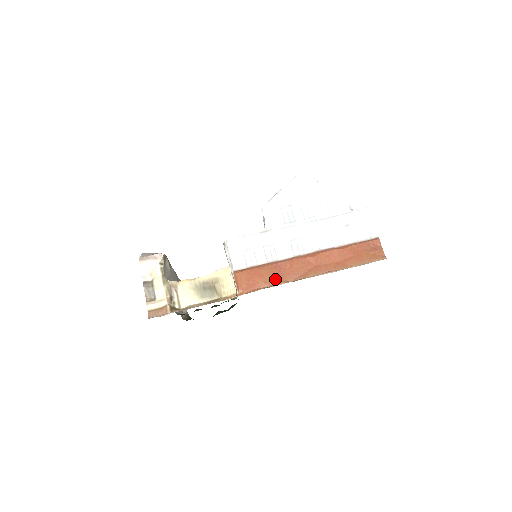
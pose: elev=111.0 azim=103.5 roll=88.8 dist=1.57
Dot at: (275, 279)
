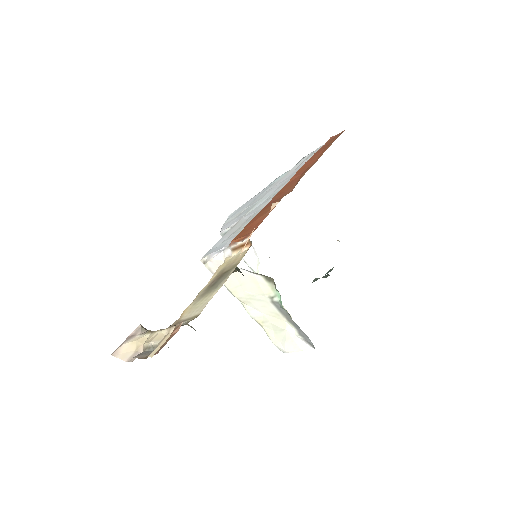
Dot at: occluded
